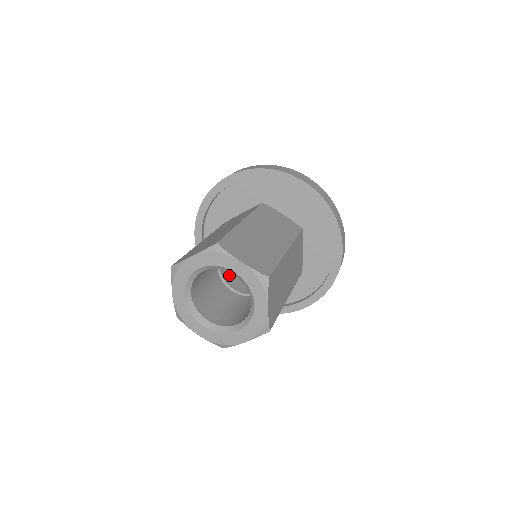
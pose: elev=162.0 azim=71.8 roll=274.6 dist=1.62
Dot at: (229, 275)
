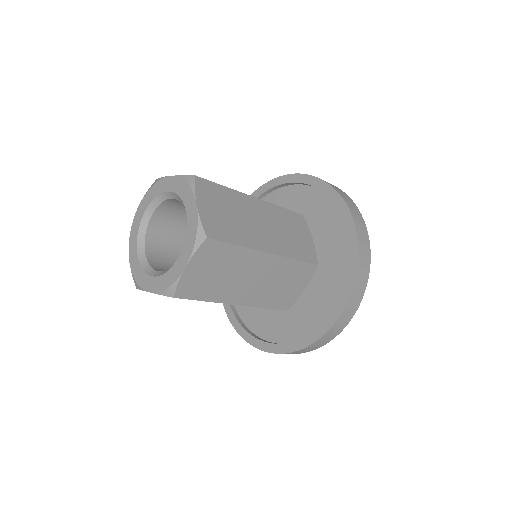
Dot at: occluded
